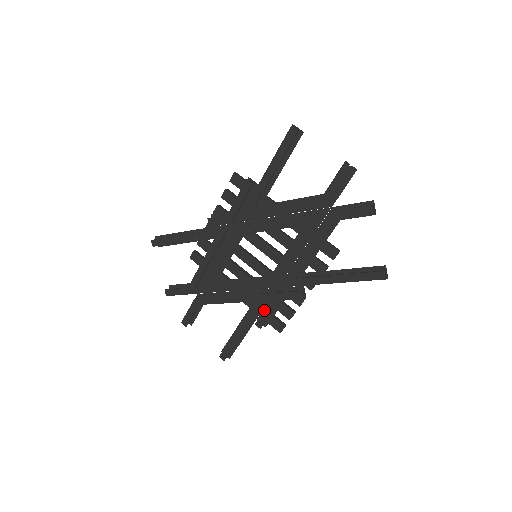
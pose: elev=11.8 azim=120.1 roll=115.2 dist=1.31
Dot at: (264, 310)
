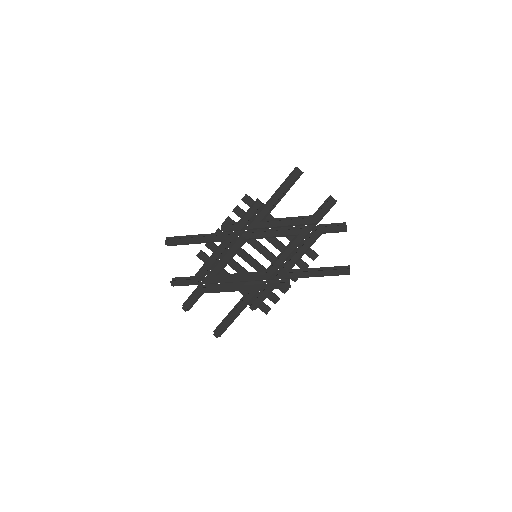
Dot at: (258, 296)
